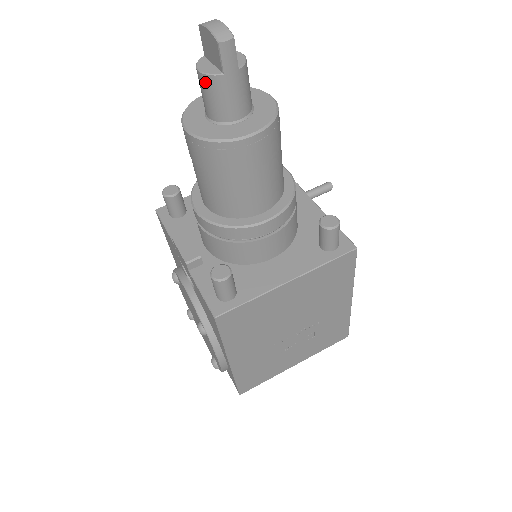
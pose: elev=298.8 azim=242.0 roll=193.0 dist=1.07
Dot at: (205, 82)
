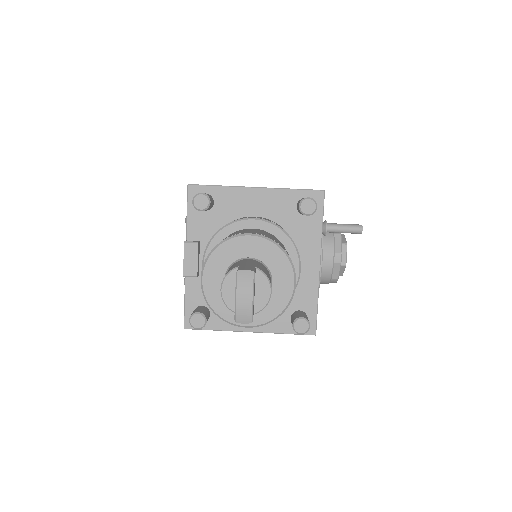
Dot at: (223, 297)
